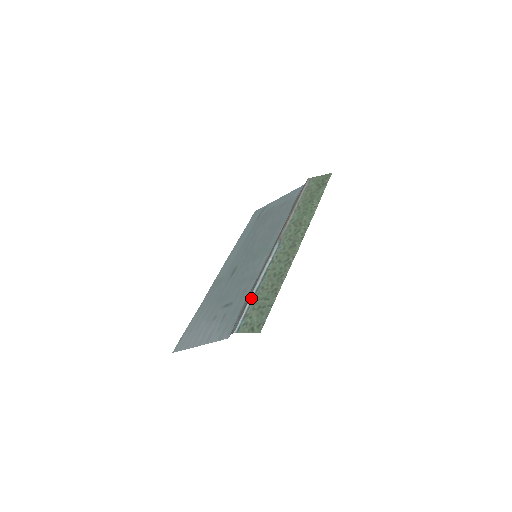
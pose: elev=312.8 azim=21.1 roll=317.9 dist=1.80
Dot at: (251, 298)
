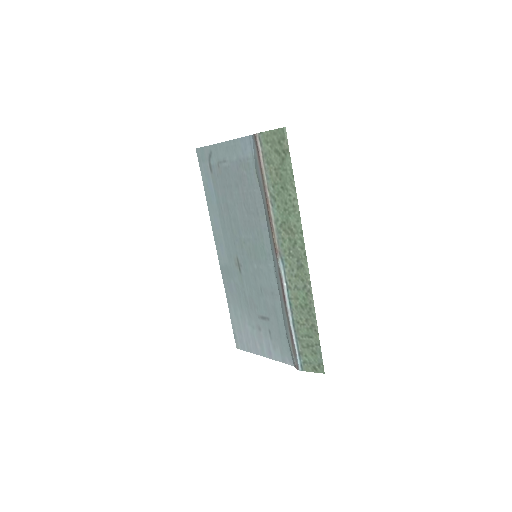
Dot at: (293, 335)
